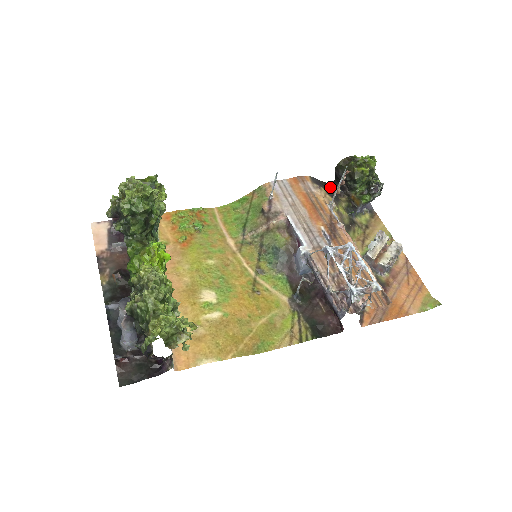
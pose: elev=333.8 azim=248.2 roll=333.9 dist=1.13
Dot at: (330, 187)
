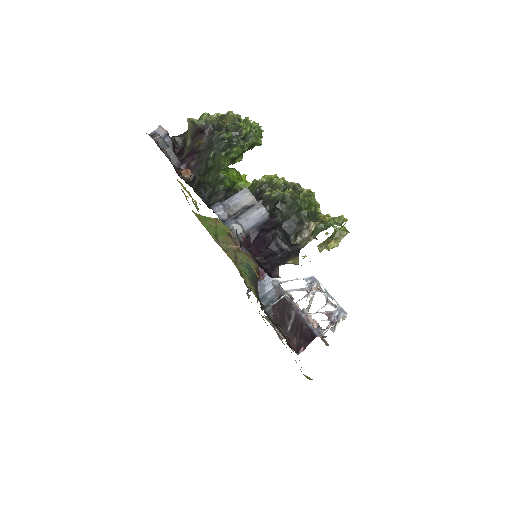
Dot at: occluded
